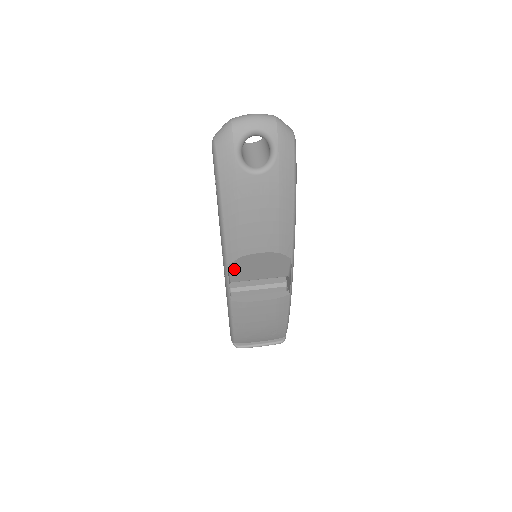
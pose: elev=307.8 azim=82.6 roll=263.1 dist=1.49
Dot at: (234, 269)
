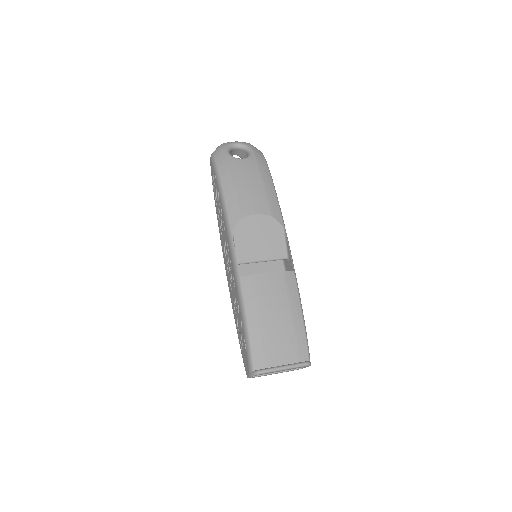
Dot at: (238, 239)
